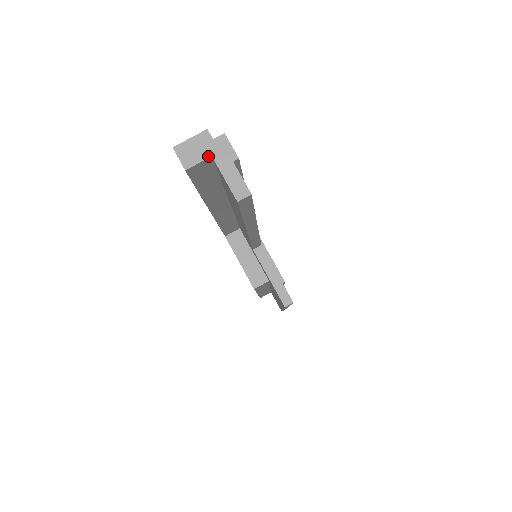
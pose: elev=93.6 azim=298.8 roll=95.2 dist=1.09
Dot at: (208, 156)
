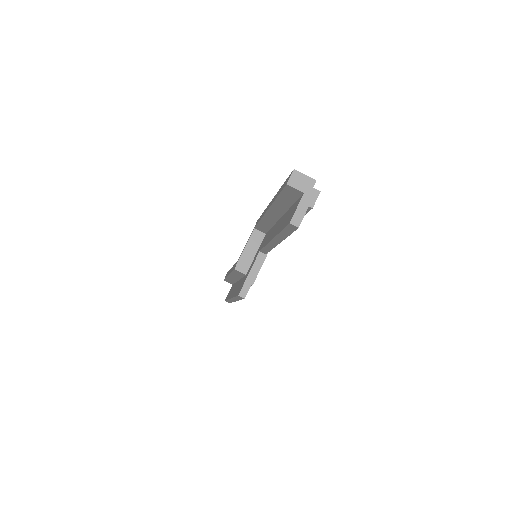
Dot at: (303, 191)
